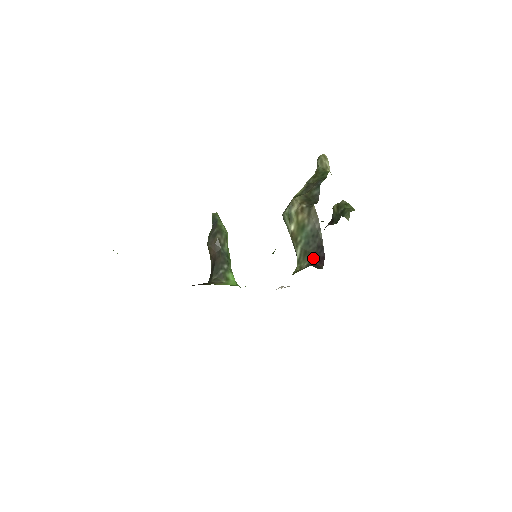
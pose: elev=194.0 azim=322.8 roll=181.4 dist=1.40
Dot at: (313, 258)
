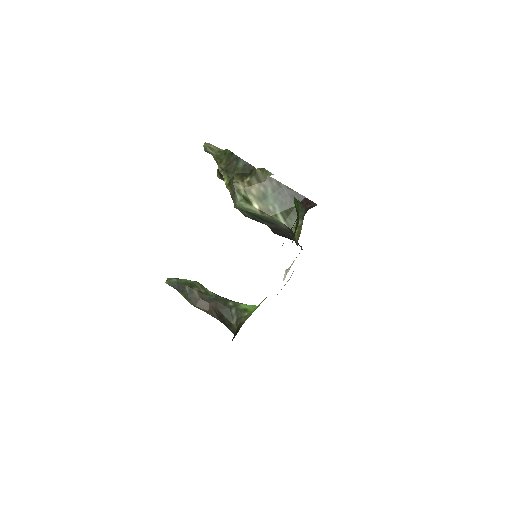
Dot at: occluded
